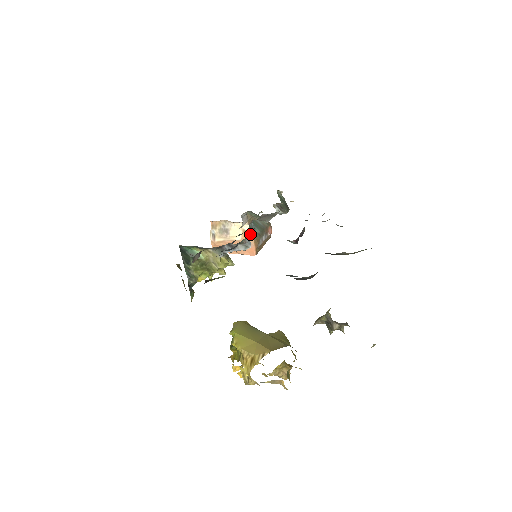
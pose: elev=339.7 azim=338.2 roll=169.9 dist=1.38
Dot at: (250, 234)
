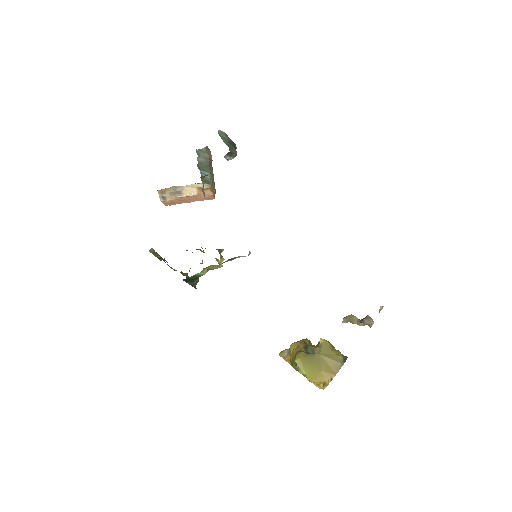
Dot at: (206, 188)
